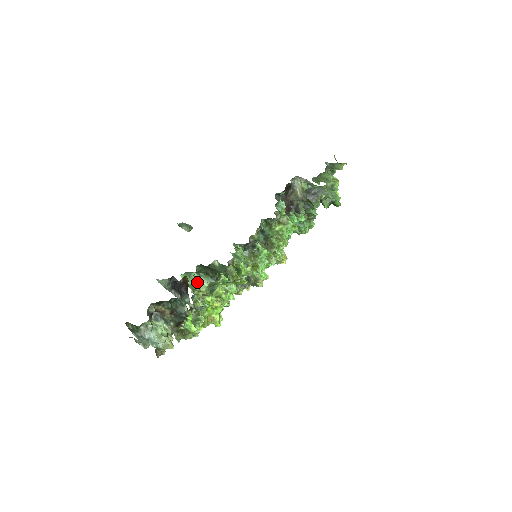
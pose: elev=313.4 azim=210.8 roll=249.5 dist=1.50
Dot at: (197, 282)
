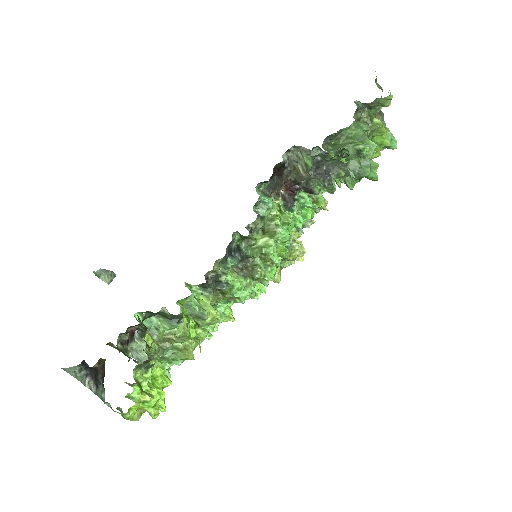
Dot at: (156, 323)
